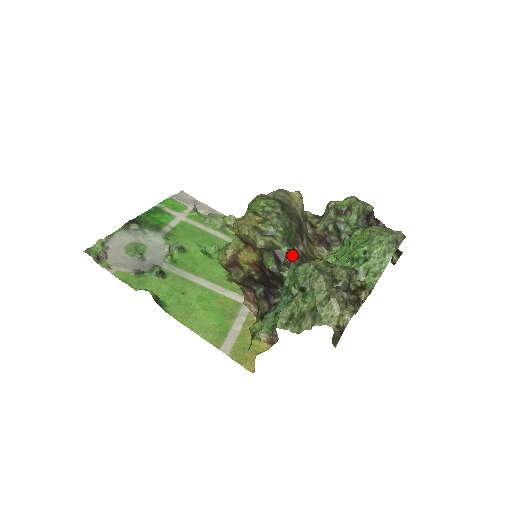
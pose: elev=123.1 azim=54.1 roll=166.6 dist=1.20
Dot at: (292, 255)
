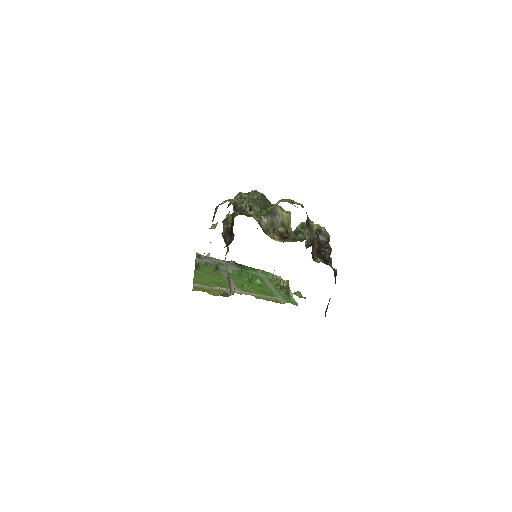
Dot at: occluded
